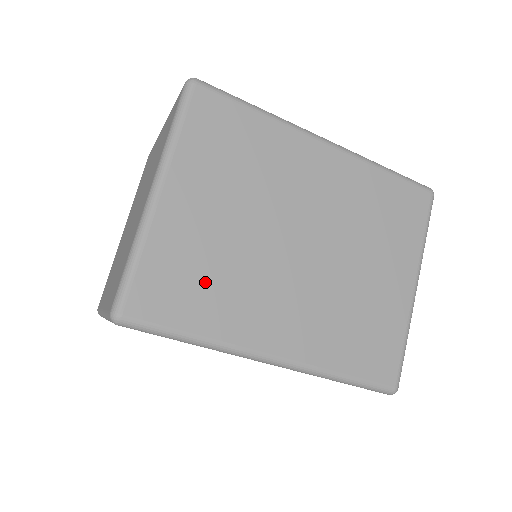
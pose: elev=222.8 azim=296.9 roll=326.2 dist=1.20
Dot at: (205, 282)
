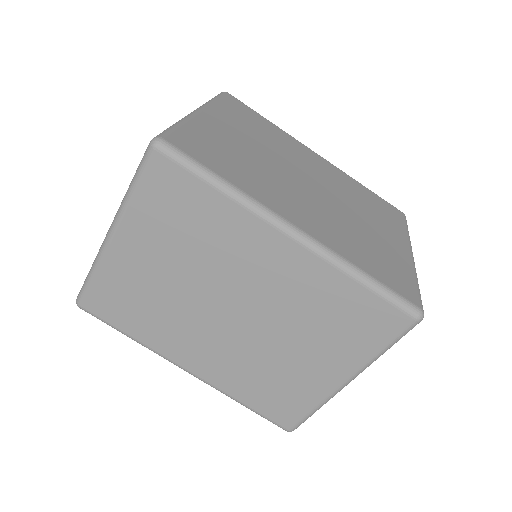
Dot at: (234, 160)
